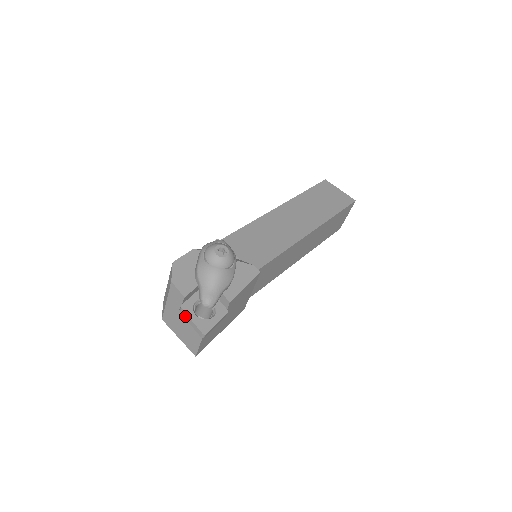
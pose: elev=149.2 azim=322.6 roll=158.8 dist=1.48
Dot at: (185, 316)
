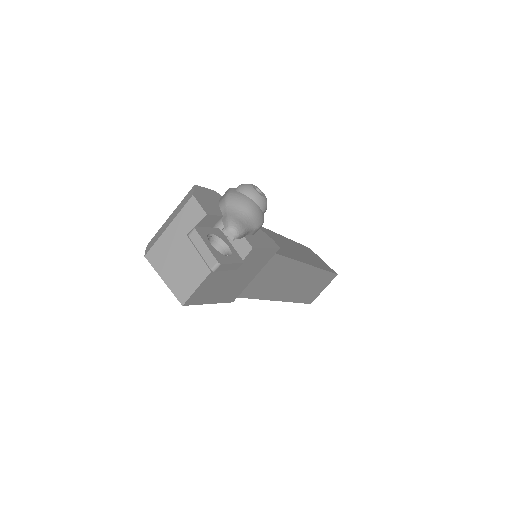
Dot at: (196, 240)
